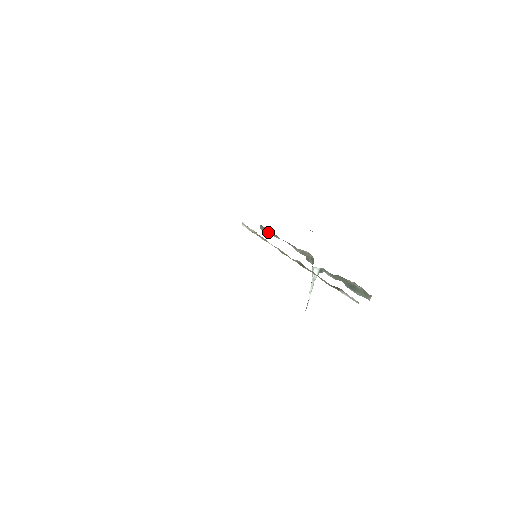
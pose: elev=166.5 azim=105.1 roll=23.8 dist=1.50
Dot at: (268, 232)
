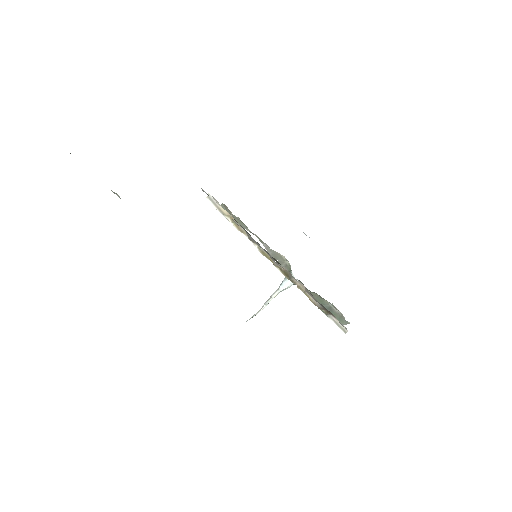
Dot at: occluded
